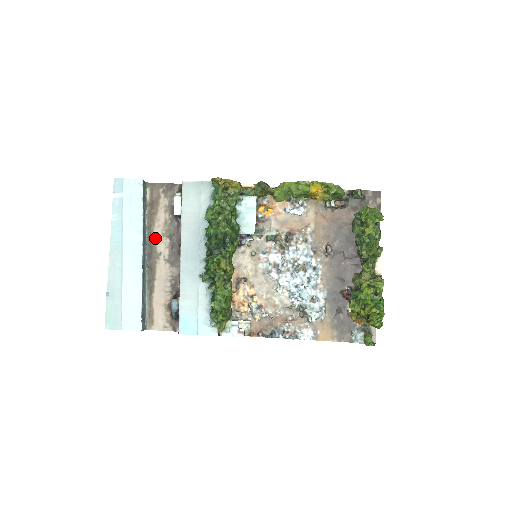
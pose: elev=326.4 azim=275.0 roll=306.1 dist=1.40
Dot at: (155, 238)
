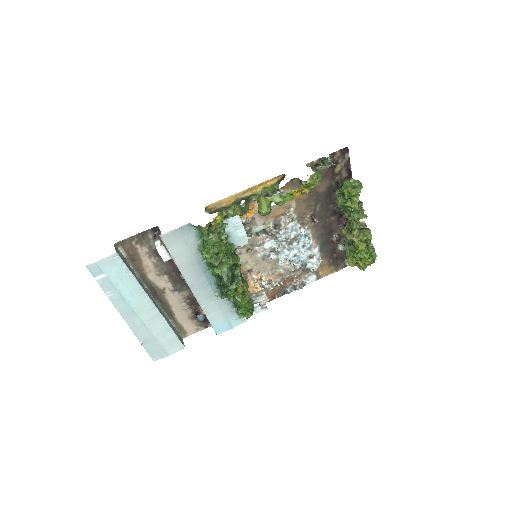
Dot at: (152, 281)
